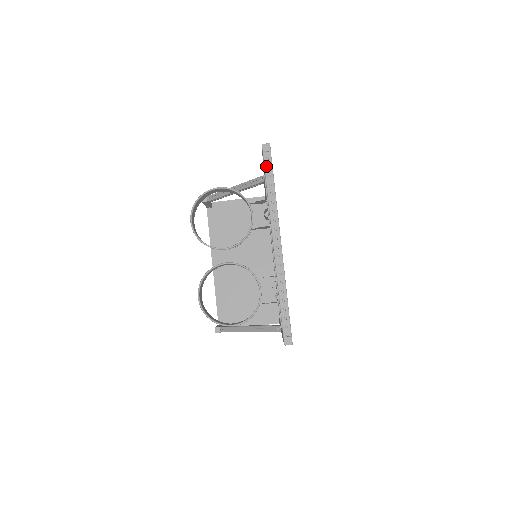
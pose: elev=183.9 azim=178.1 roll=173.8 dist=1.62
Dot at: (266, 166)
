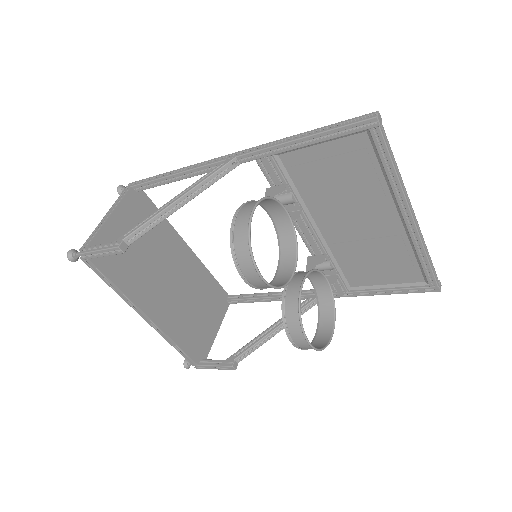
Dot at: (386, 141)
